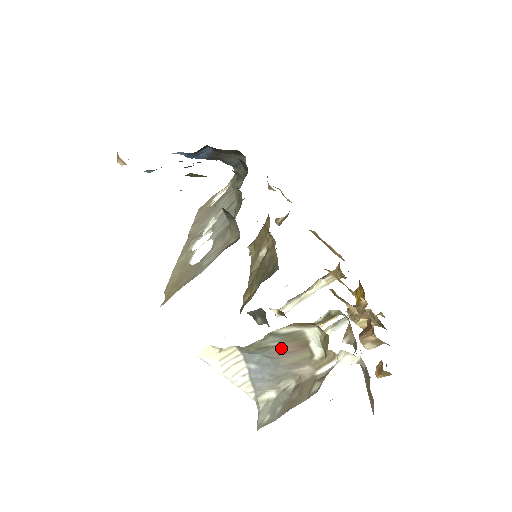
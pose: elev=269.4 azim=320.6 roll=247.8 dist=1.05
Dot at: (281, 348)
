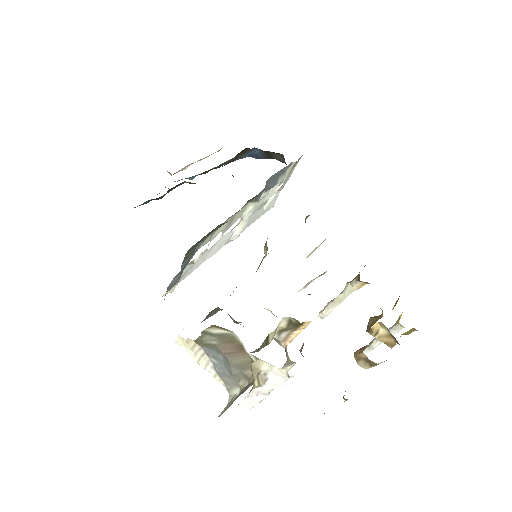
Dot at: (223, 348)
